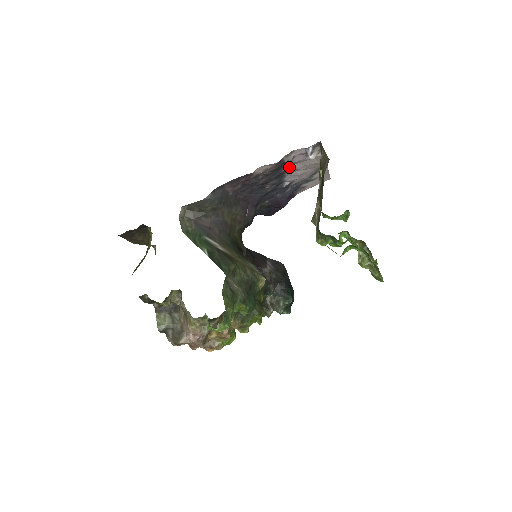
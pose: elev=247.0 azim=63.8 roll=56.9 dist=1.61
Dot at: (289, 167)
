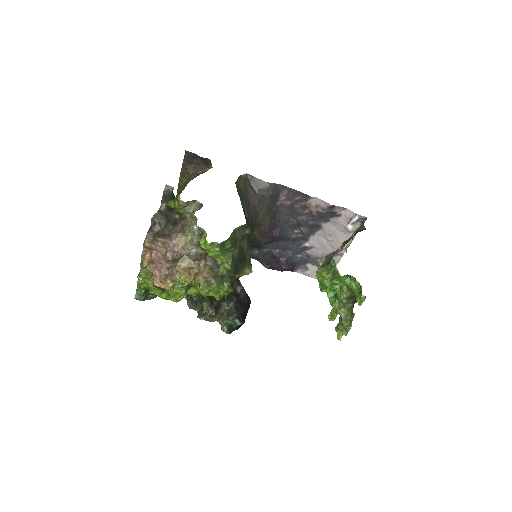
Dot at: (327, 225)
